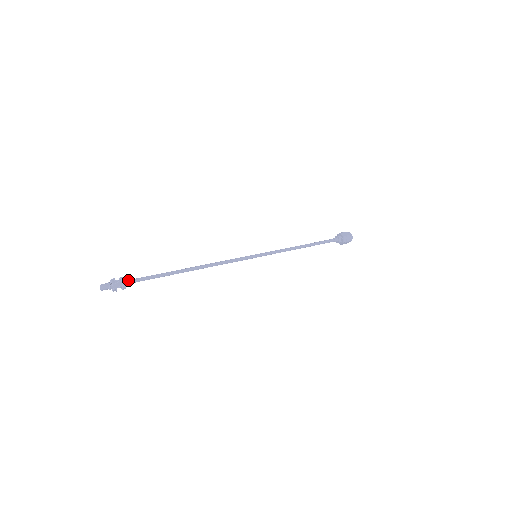
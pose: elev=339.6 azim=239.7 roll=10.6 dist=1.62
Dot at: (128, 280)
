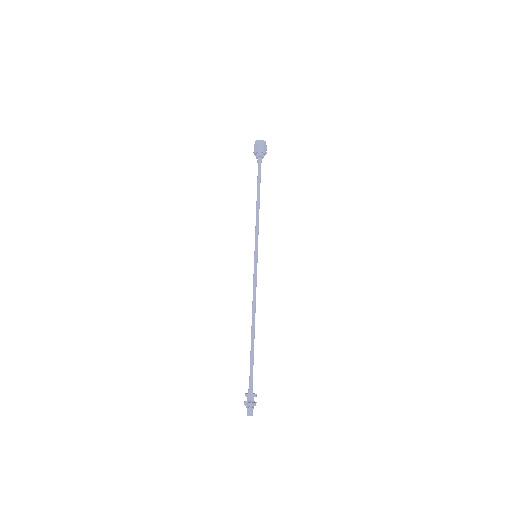
Dot at: (252, 390)
